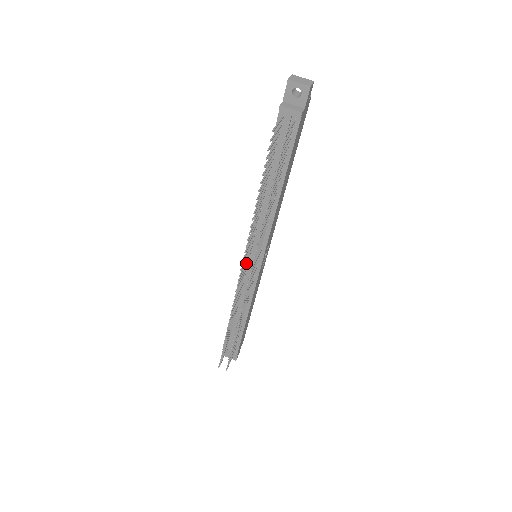
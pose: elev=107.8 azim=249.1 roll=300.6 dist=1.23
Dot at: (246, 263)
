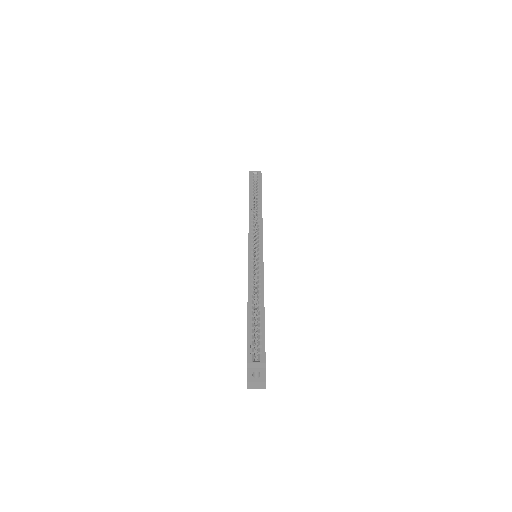
Dot at: occluded
